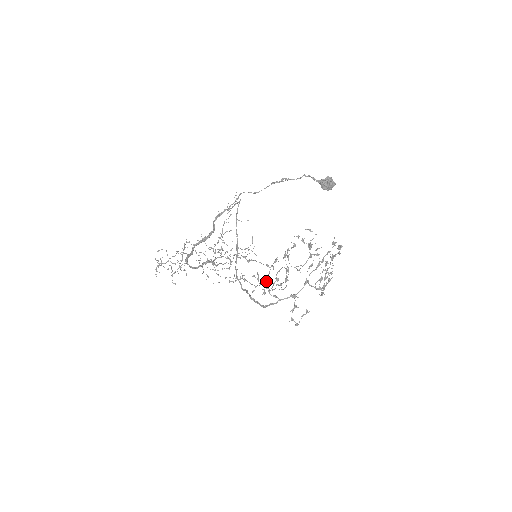
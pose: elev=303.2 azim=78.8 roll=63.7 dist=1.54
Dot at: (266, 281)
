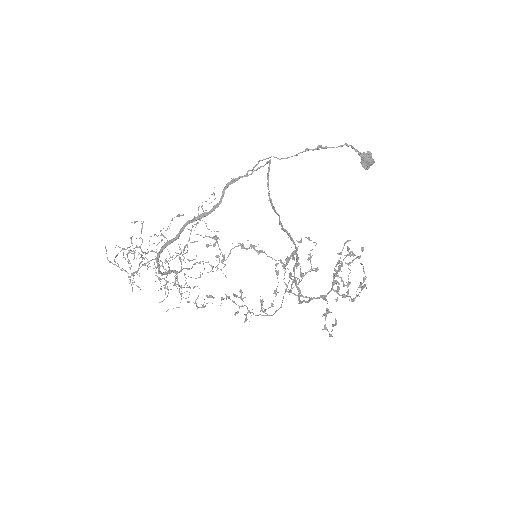
Dot at: (283, 279)
